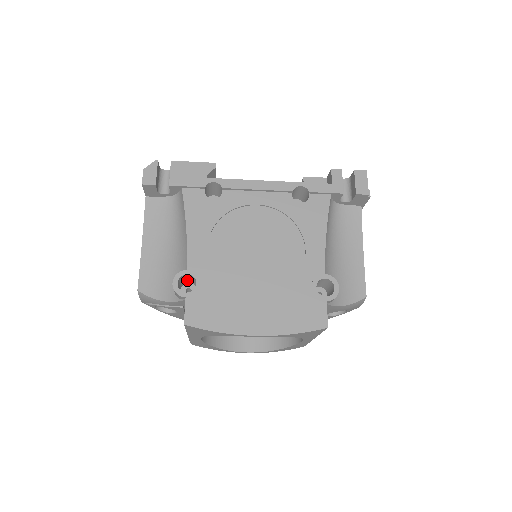
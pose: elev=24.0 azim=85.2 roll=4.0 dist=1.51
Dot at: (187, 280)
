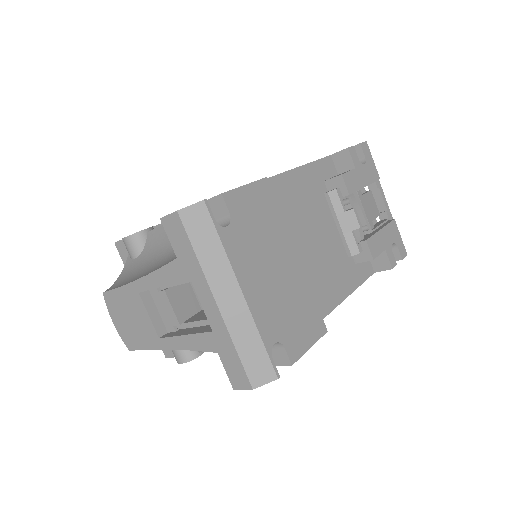
Dot at: occluded
